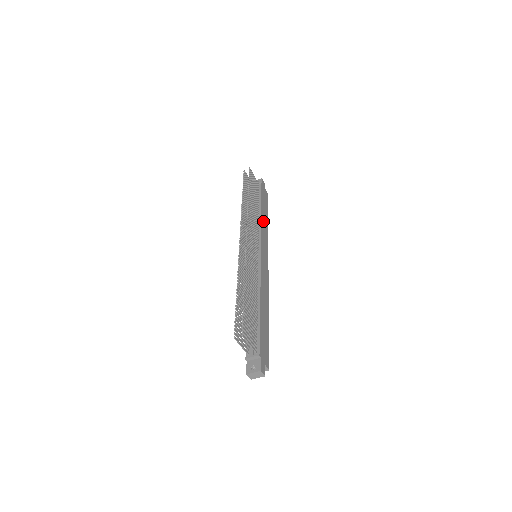
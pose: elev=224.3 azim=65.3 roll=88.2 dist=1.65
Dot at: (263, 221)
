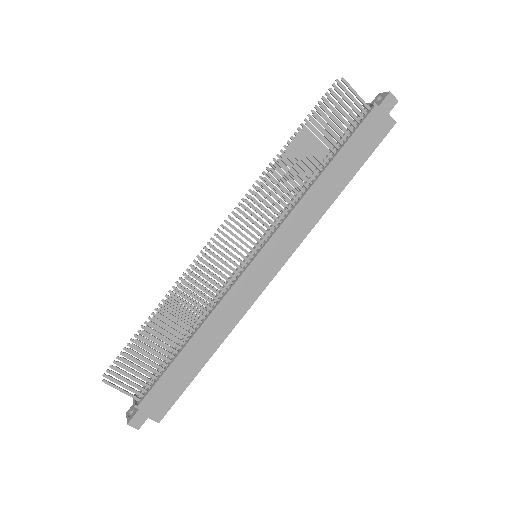
Dot at: (318, 192)
